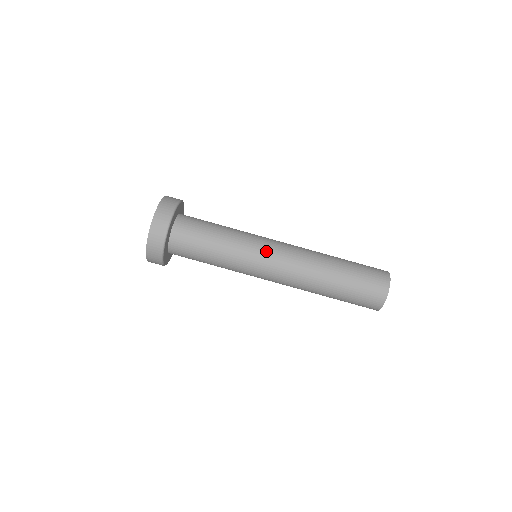
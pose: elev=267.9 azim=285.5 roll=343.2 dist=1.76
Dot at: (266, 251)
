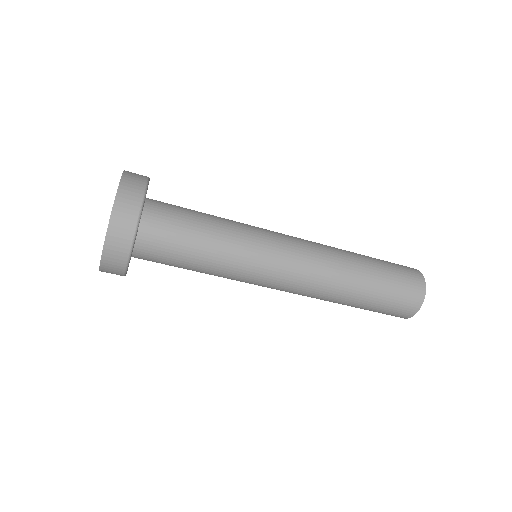
Dot at: (271, 273)
